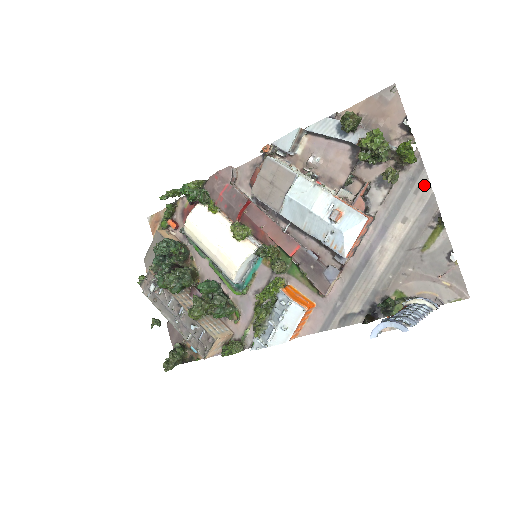
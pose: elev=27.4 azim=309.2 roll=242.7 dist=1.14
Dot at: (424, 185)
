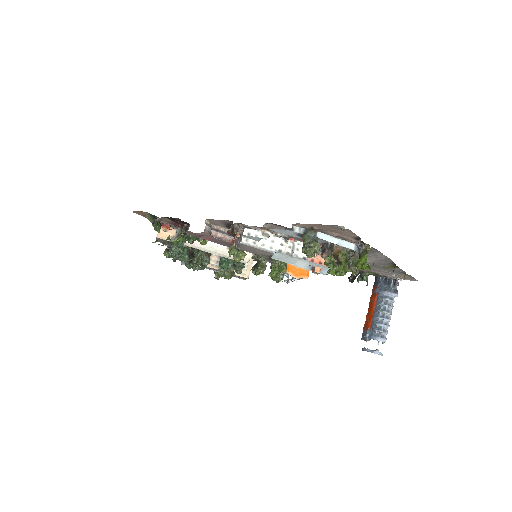
Dot at: (381, 255)
